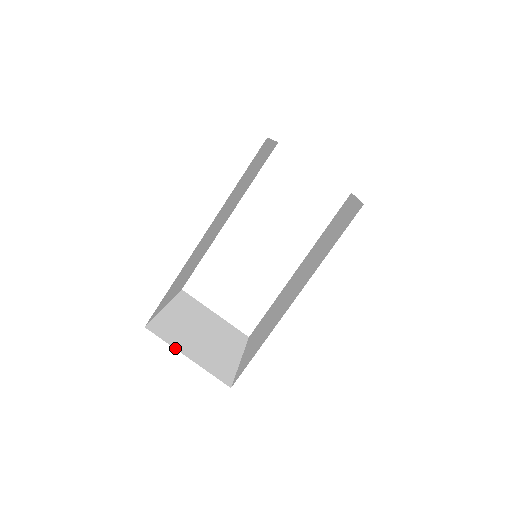
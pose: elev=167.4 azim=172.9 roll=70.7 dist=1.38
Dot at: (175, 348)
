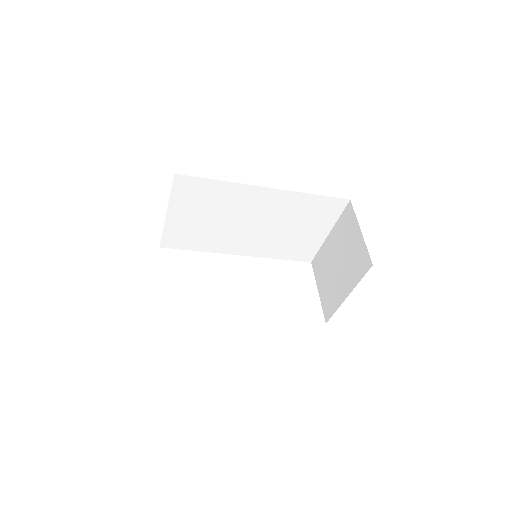
Dot at: occluded
